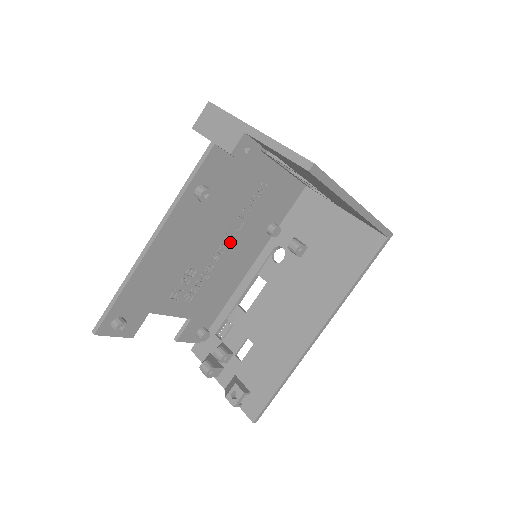
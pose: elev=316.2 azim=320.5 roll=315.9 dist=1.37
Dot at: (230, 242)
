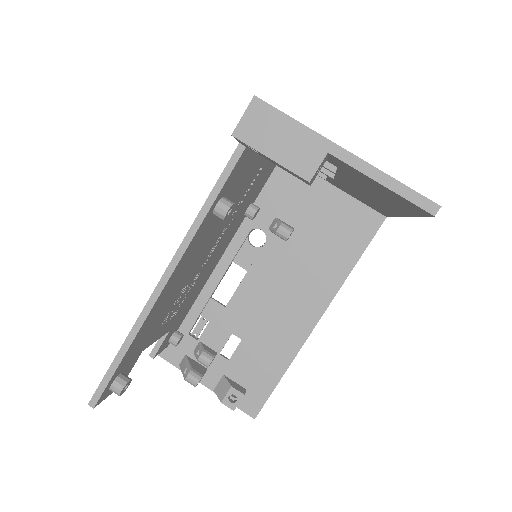
Dot at: (219, 241)
